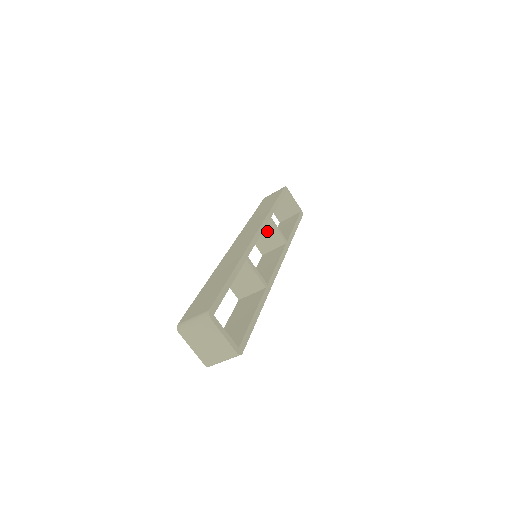
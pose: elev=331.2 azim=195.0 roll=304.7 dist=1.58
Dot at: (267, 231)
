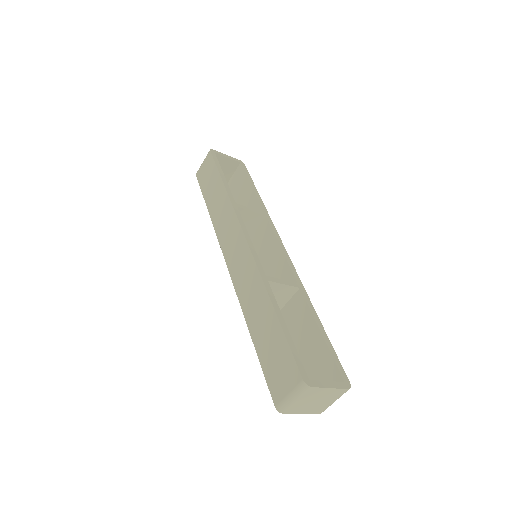
Dot at: occluded
